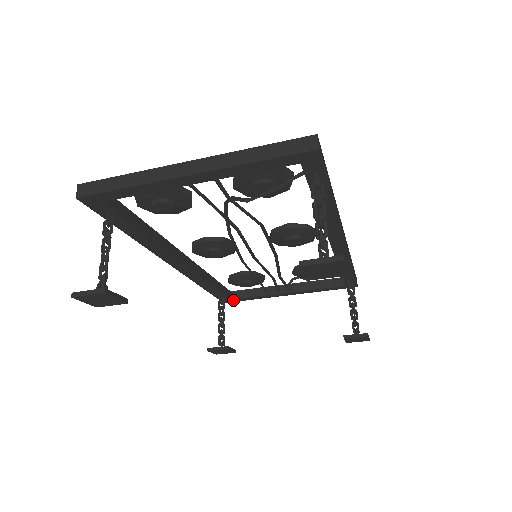
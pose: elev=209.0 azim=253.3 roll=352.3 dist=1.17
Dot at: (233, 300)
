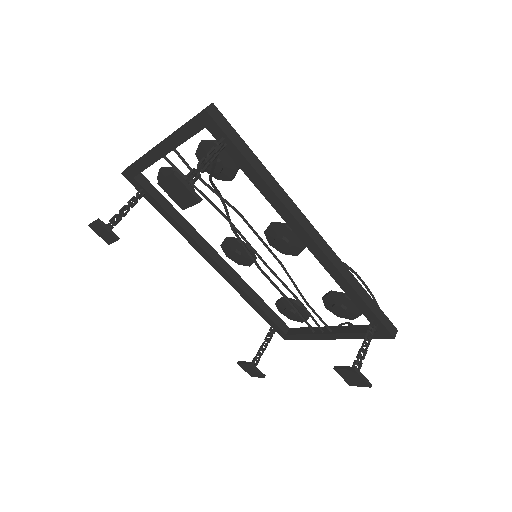
Dot at: (289, 336)
